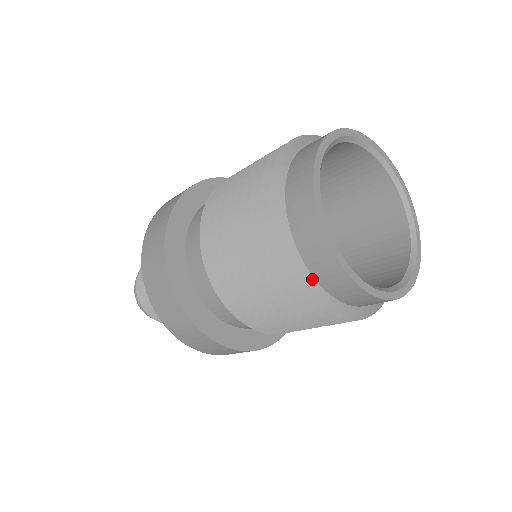
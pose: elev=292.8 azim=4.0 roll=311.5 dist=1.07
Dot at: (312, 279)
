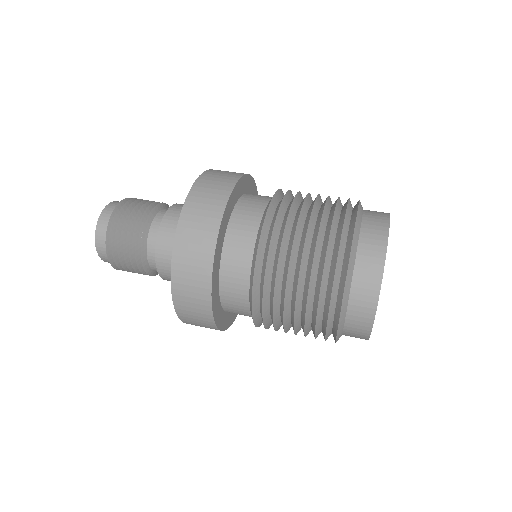
Dot at: (342, 332)
